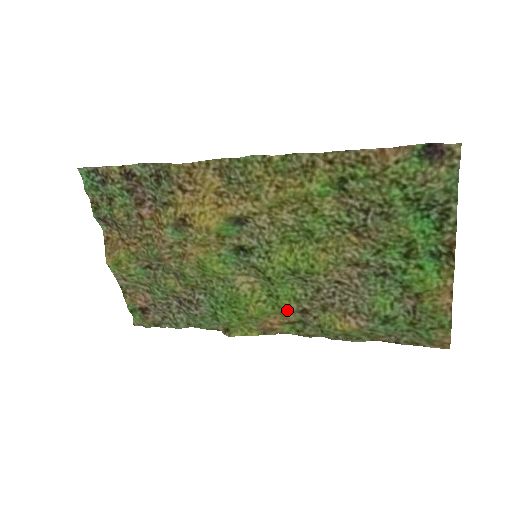
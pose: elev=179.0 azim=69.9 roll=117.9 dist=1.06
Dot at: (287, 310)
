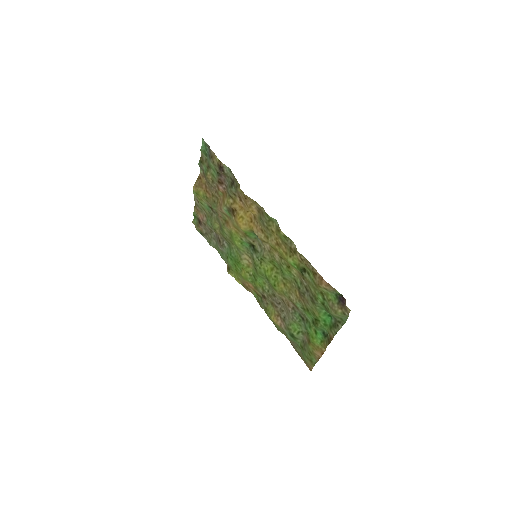
Dot at: (257, 288)
